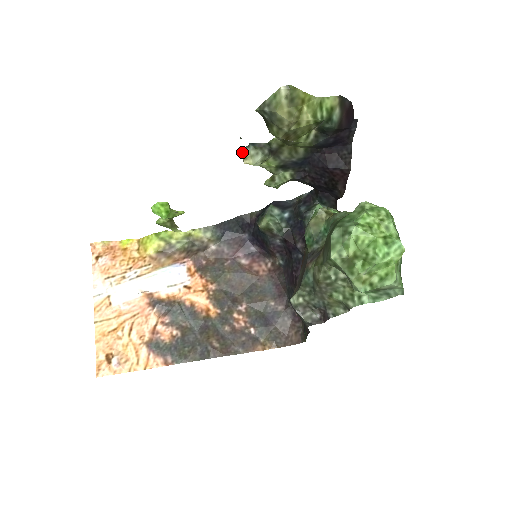
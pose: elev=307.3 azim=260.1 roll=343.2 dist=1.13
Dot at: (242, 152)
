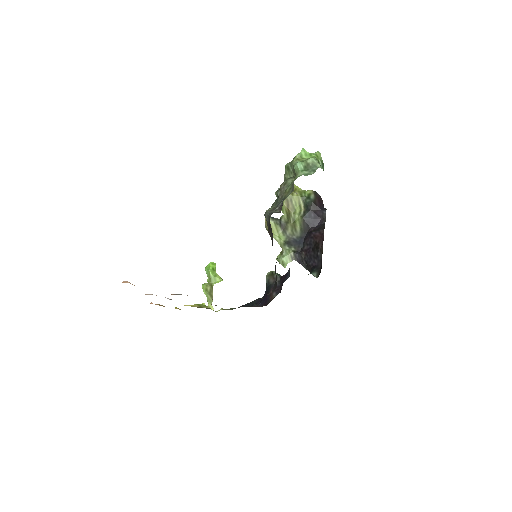
Dot at: occluded
